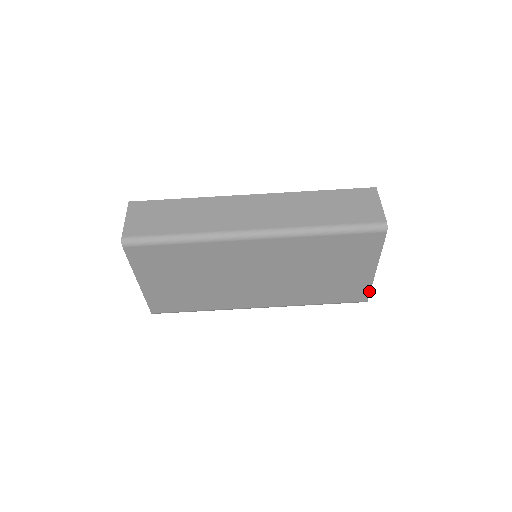
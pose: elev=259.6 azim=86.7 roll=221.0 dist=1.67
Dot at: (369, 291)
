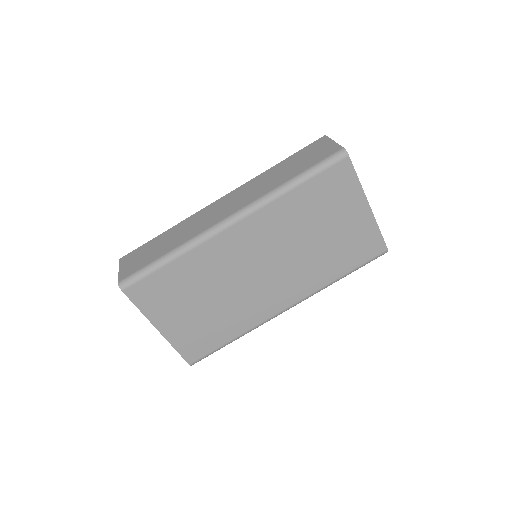
Dot at: (381, 236)
